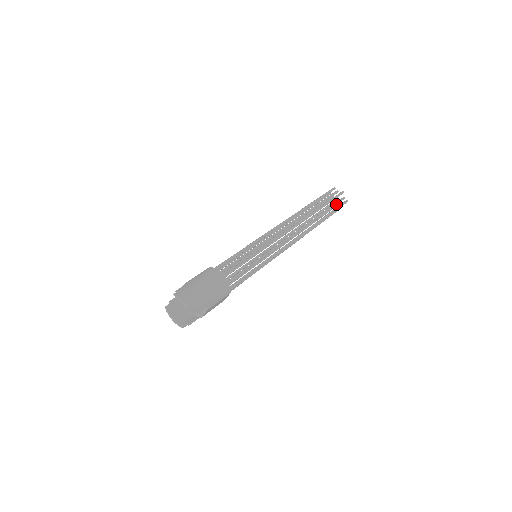
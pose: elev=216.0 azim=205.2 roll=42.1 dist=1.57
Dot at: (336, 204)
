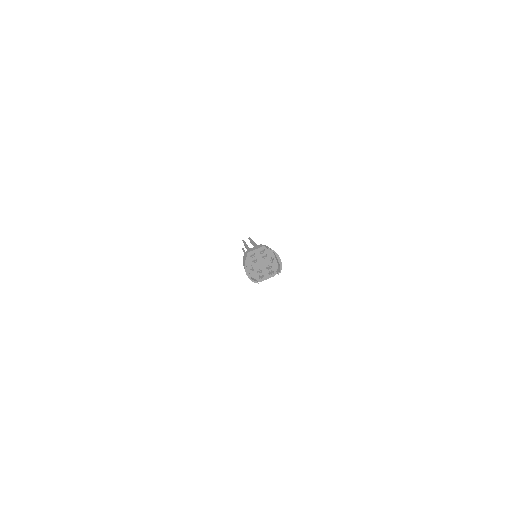
Dot at: occluded
